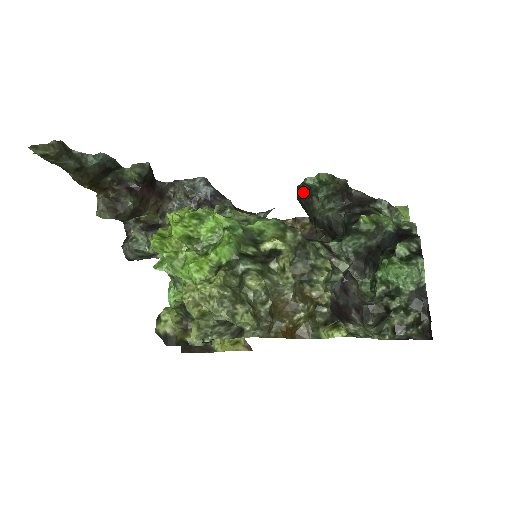
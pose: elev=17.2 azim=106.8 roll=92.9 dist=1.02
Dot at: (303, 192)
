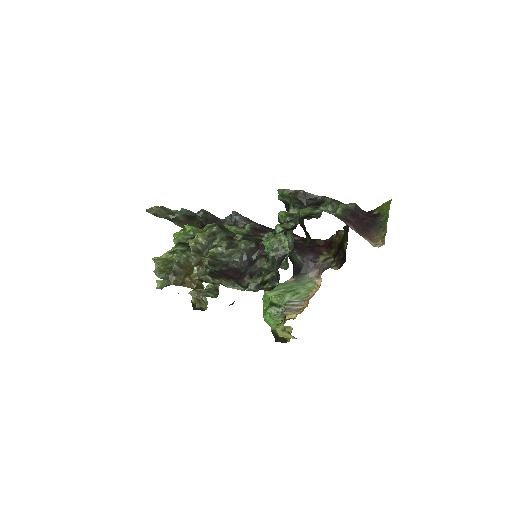
Dot at: (286, 207)
